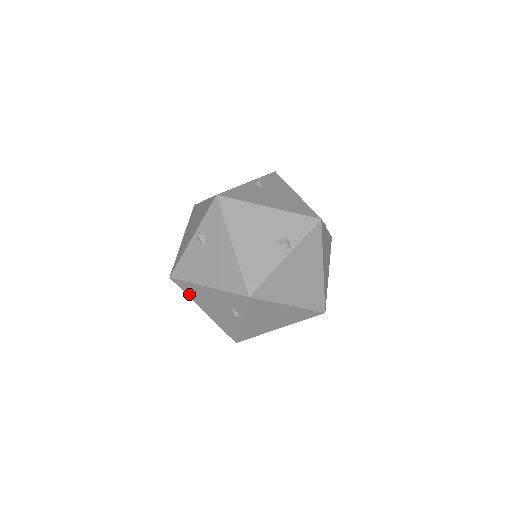
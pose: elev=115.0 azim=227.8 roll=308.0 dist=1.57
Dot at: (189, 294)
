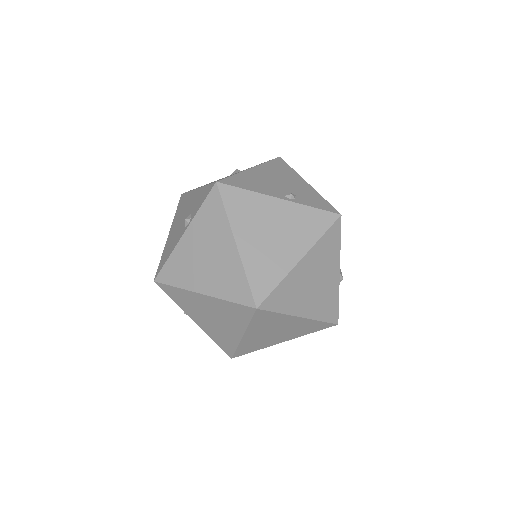
Dot at: (177, 211)
